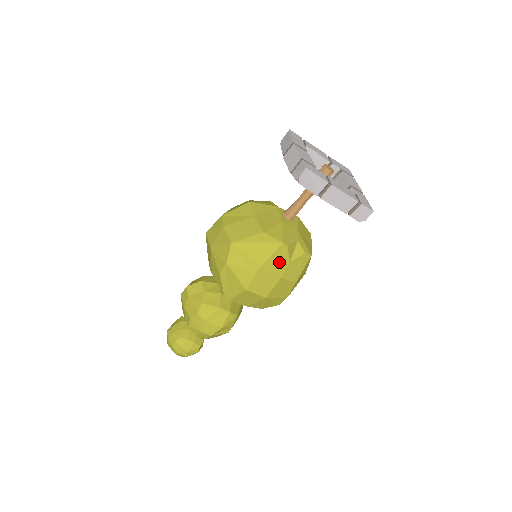
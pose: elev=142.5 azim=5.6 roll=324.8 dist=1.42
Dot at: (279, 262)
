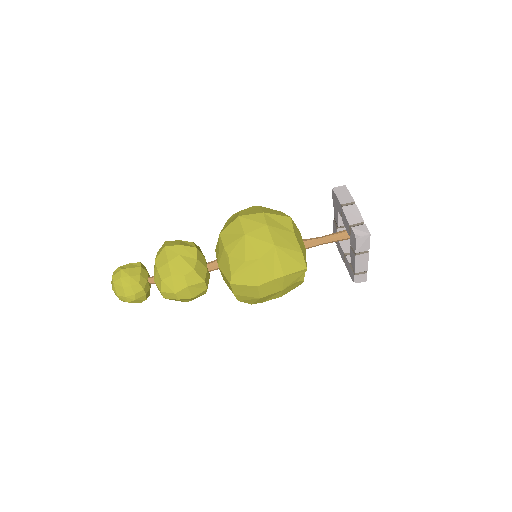
Dot at: (293, 279)
